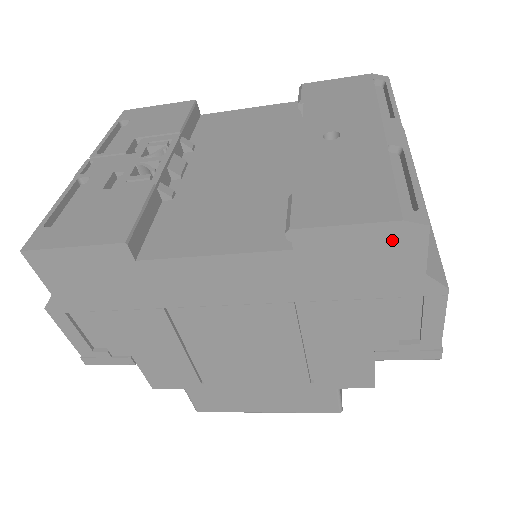
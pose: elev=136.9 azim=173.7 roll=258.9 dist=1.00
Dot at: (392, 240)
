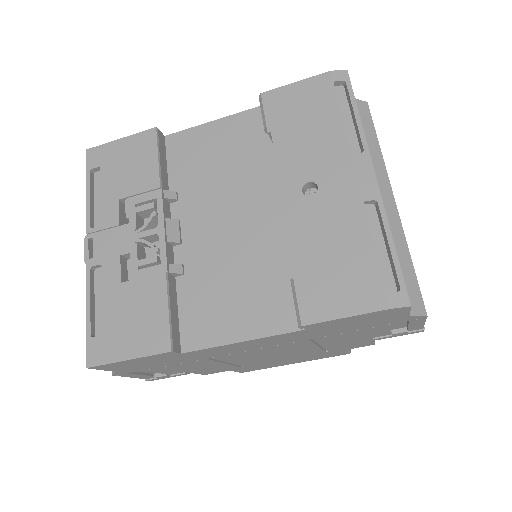
Dot at: (382, 314)
